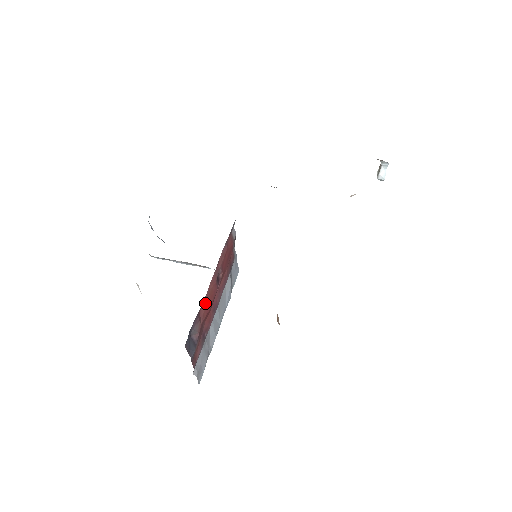
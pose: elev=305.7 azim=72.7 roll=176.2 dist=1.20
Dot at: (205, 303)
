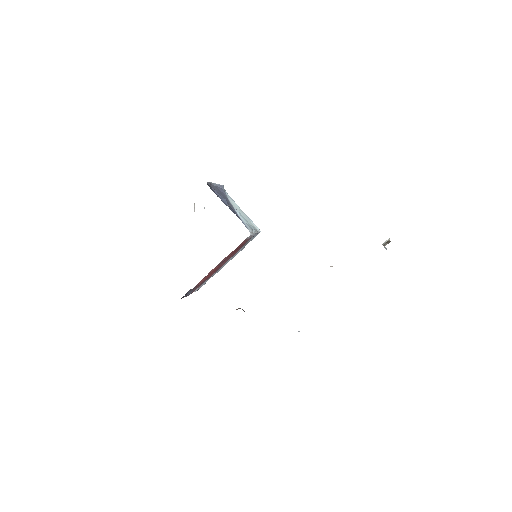
Dot at: (205, 277)
